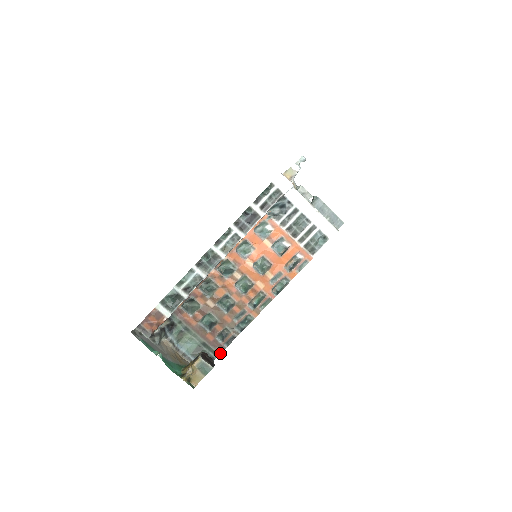
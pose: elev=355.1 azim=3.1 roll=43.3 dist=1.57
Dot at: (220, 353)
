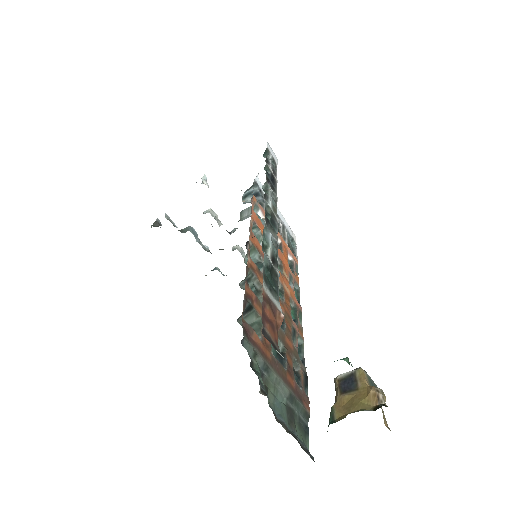
Dot at: (309, 411)
